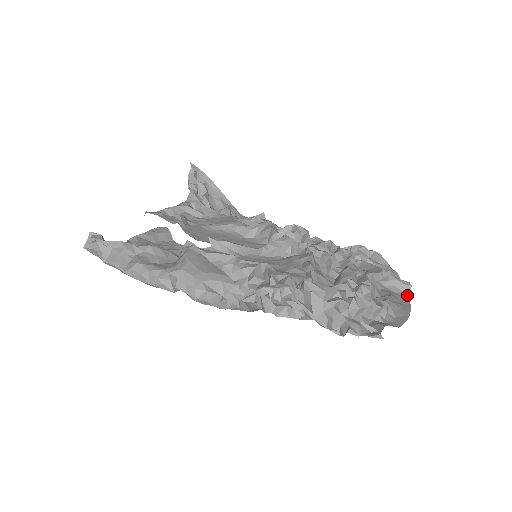
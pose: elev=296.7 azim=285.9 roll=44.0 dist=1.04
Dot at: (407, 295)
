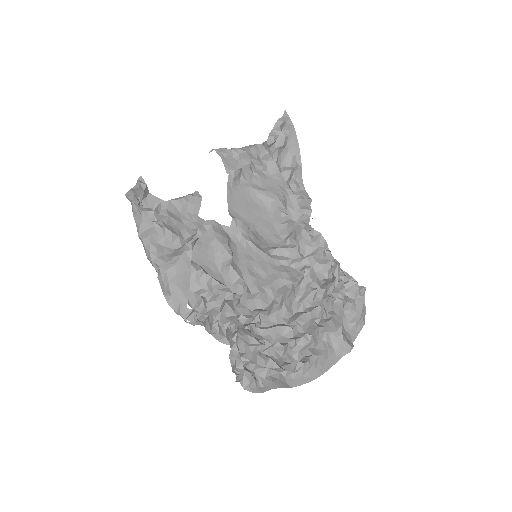
Dot at: (341, 355)
